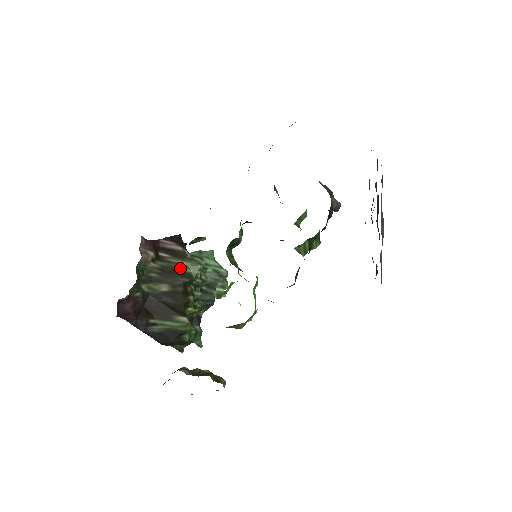
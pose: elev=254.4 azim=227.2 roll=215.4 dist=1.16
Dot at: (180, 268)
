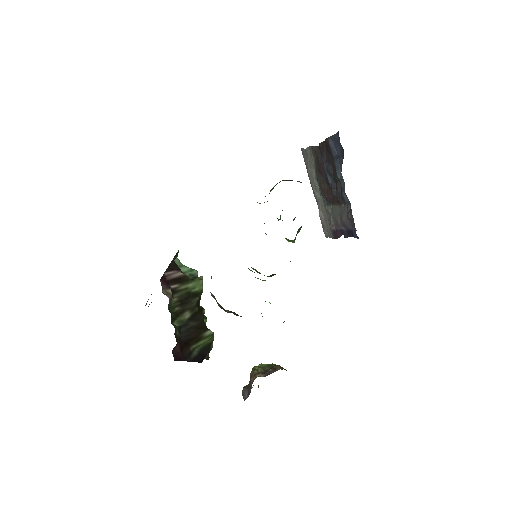
Dot at: (190, 291)
